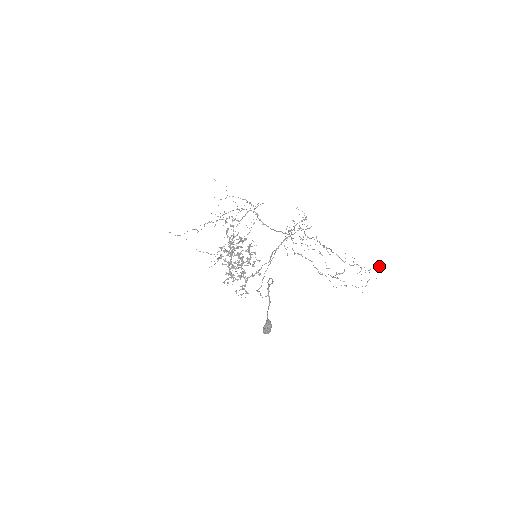
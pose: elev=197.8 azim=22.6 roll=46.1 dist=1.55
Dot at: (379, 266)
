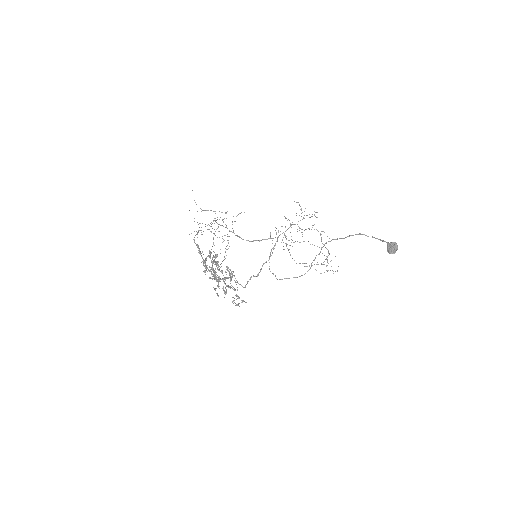
Dot at: occluded
